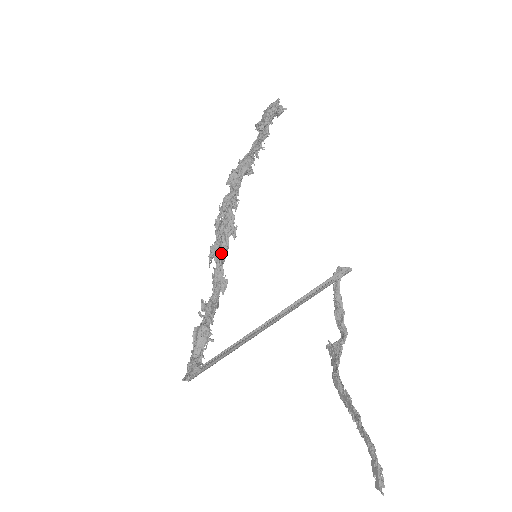
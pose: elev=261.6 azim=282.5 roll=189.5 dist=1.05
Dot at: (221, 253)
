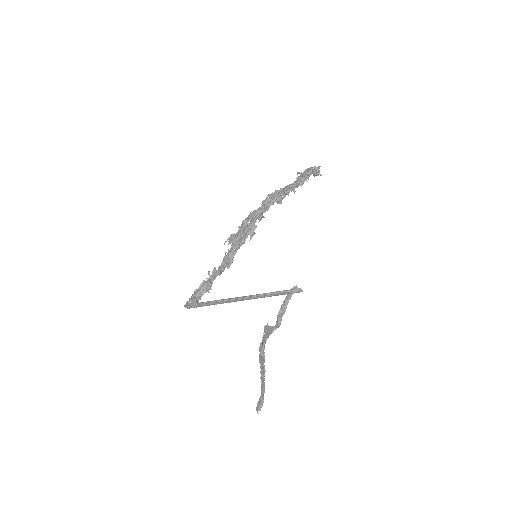
Dot at: (238, 244)
